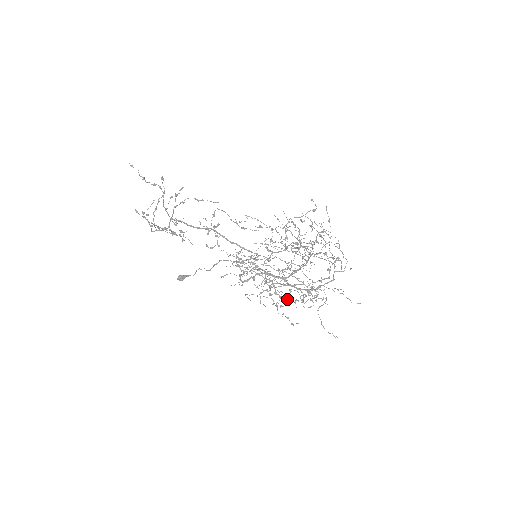
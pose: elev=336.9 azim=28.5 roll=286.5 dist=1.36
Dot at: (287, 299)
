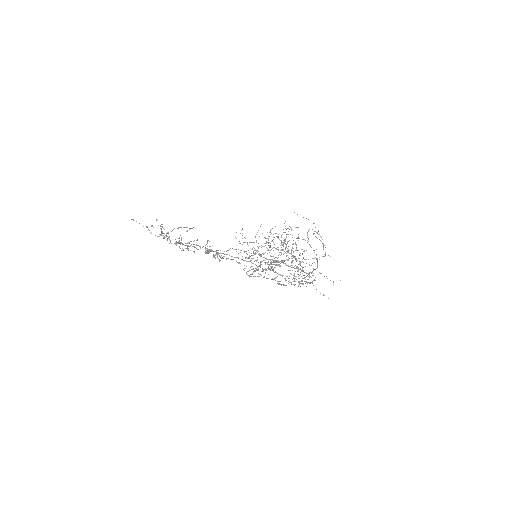
Dot at: occluded
